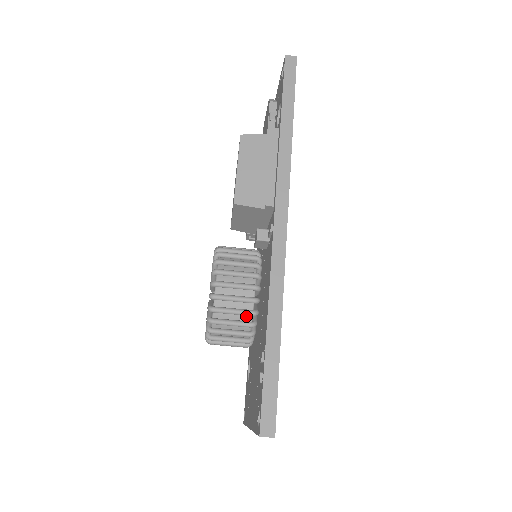
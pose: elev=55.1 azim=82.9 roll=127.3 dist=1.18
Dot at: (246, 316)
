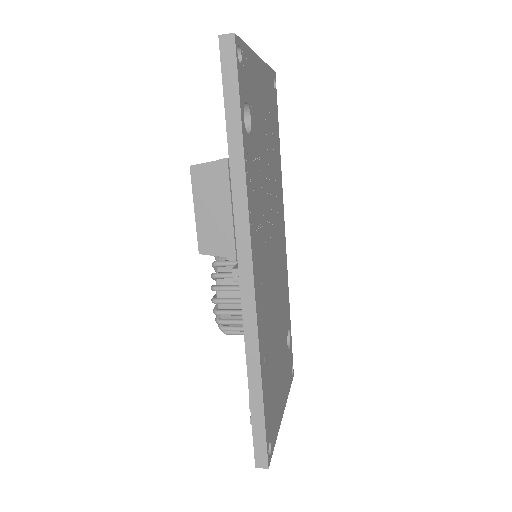
Dot at: occluded
